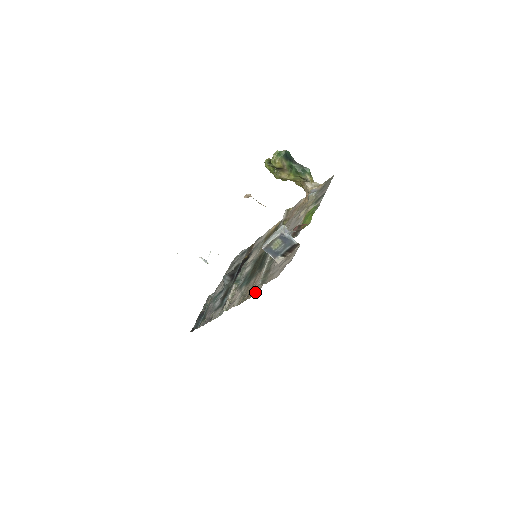
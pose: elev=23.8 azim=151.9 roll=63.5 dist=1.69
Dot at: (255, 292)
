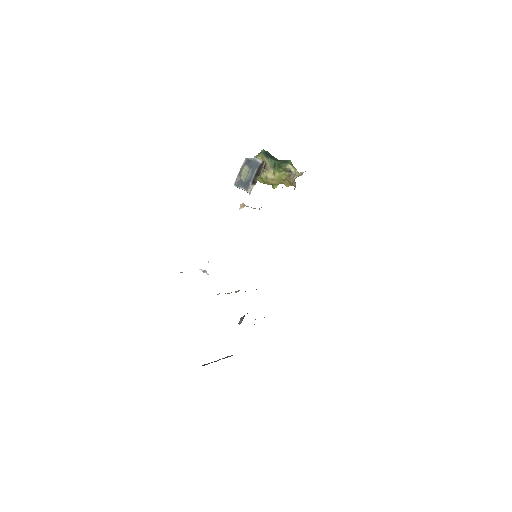
Dot at: occluded
